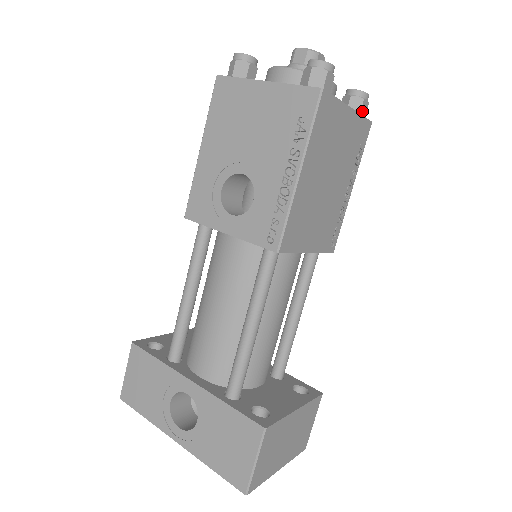
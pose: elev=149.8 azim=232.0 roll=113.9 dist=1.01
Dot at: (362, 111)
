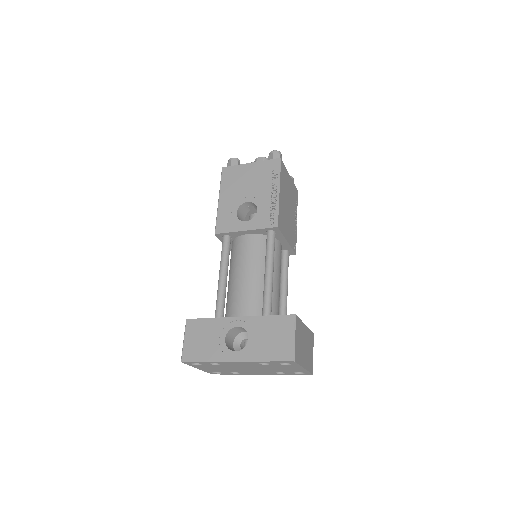
Dot at: occluded
